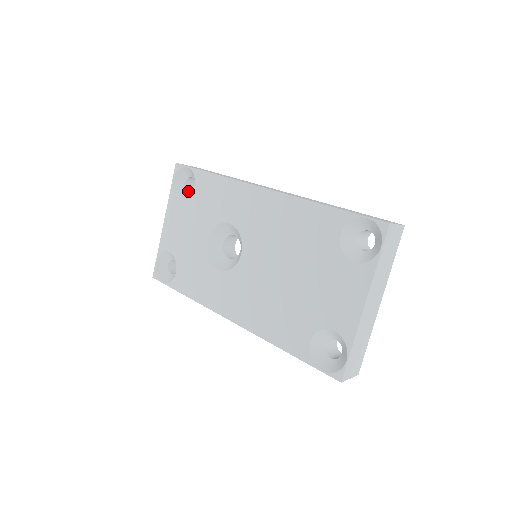
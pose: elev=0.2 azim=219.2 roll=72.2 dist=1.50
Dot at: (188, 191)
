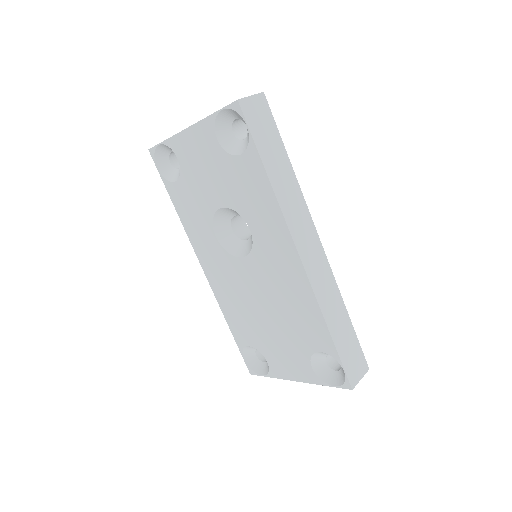
Dot at: (233, 129)
